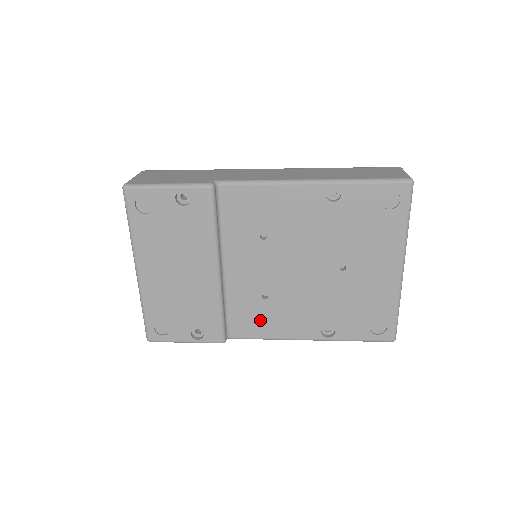
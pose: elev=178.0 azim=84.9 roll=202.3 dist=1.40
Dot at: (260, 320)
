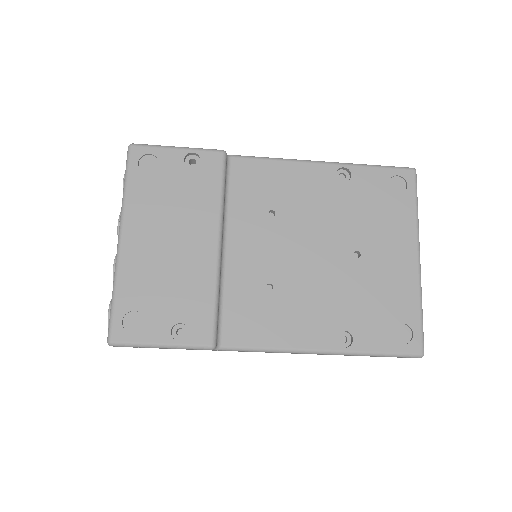
Dot at: (261, 320)
